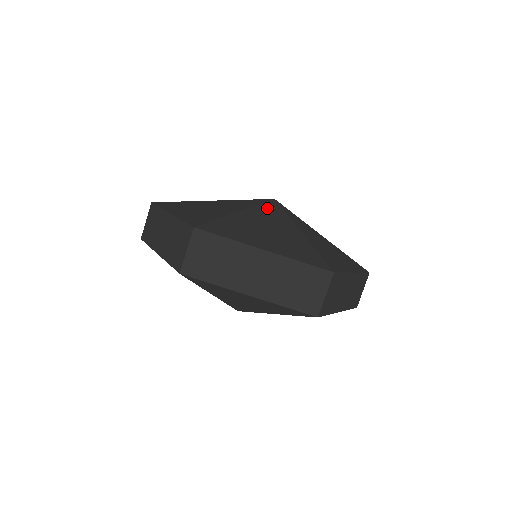
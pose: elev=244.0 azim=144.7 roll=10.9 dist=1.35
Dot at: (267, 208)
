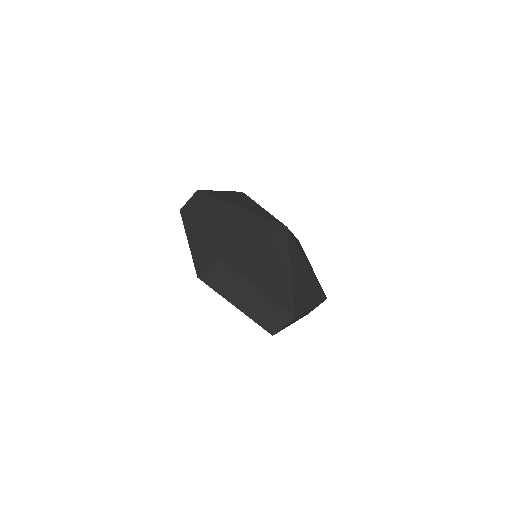
Dot at: (277, 238)
